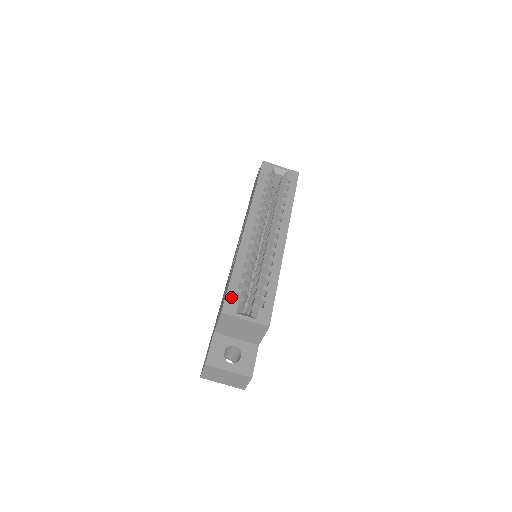
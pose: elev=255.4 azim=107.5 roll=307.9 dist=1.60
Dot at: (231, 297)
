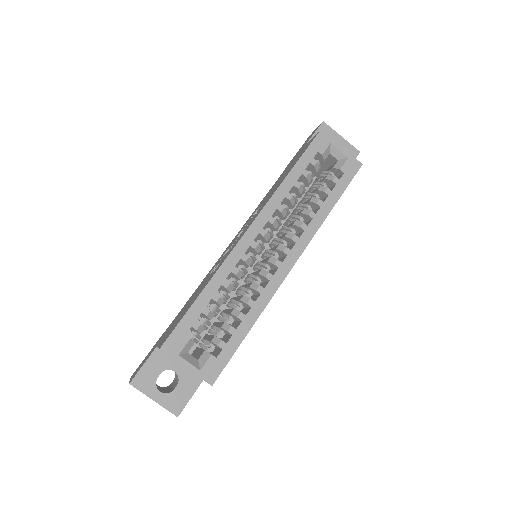
Dot at: (182, 331)
